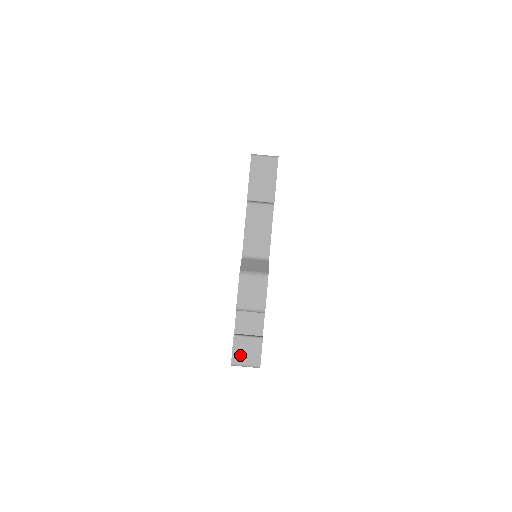
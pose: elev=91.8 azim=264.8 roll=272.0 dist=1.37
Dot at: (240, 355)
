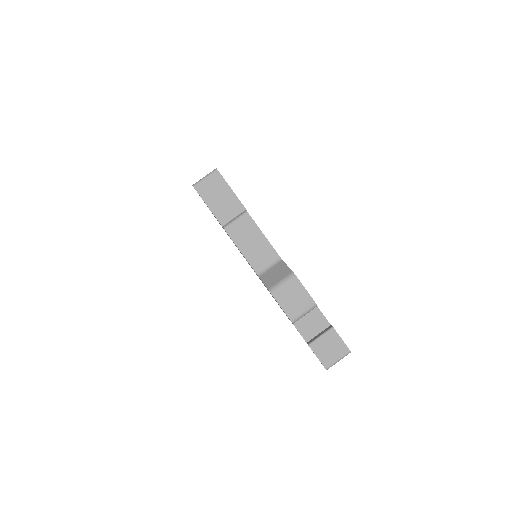
Dot at: (327, 356)
